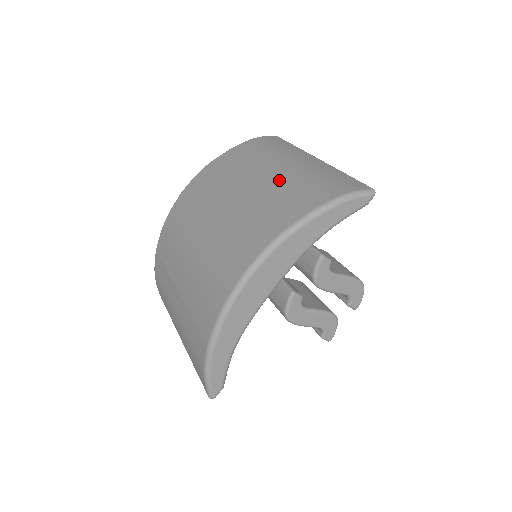
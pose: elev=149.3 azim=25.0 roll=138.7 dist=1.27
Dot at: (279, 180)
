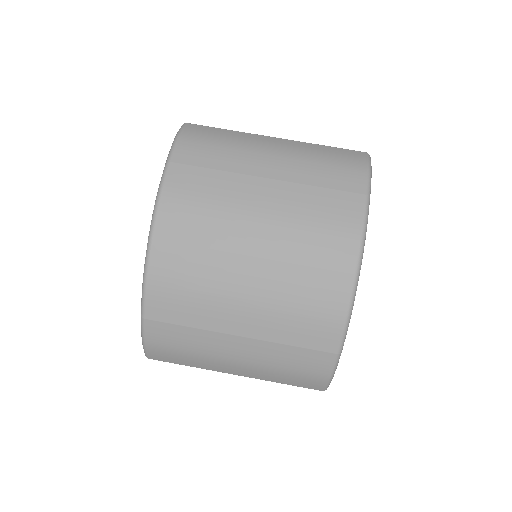
Dot at: (293, 179)
